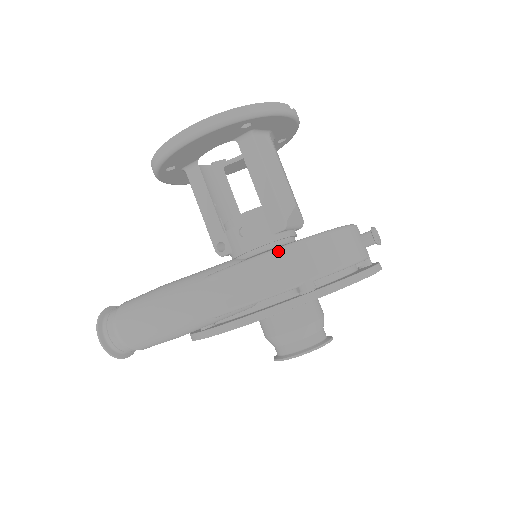
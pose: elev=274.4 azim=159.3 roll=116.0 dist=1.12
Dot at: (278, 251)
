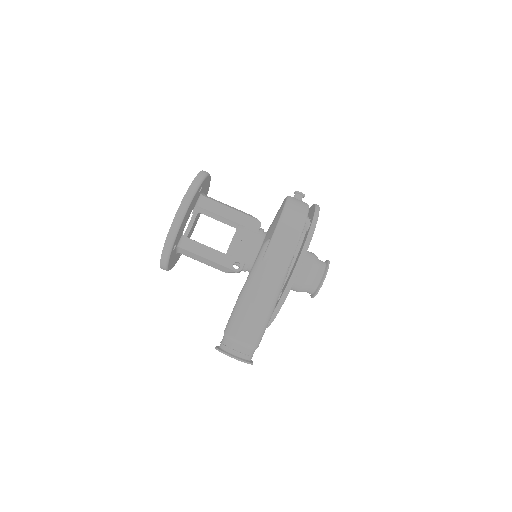
Dot at: (283, 216)
